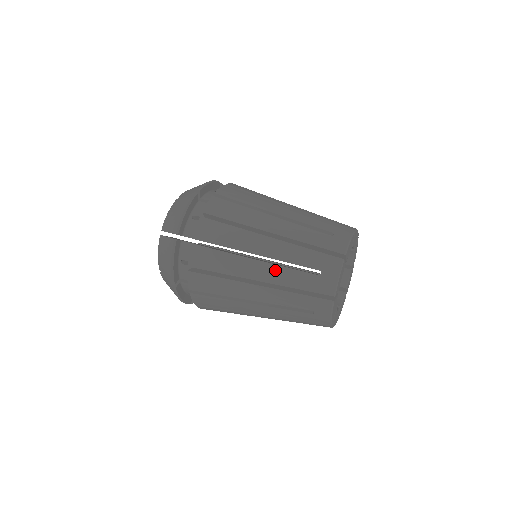
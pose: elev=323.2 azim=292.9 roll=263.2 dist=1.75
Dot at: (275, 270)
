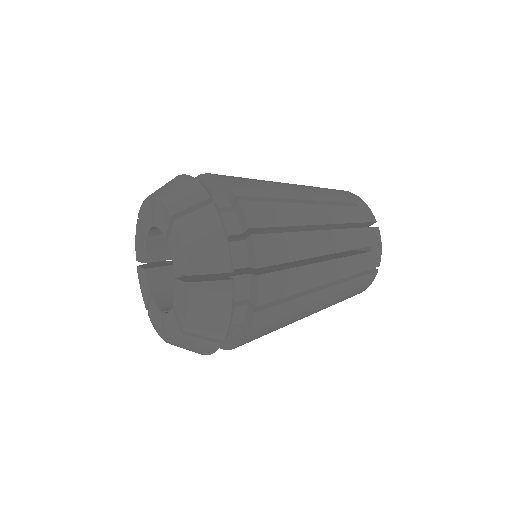
Dot at: (326, 209)
